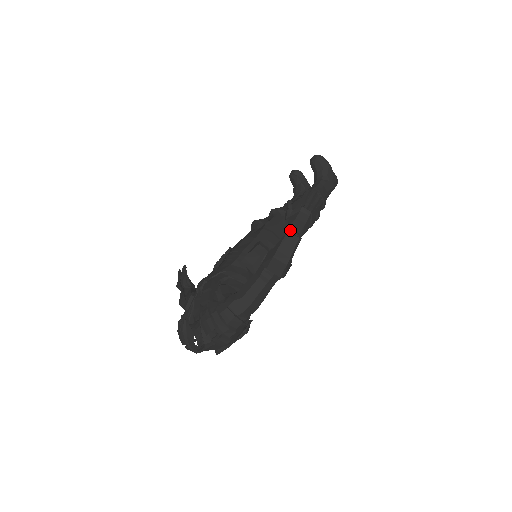
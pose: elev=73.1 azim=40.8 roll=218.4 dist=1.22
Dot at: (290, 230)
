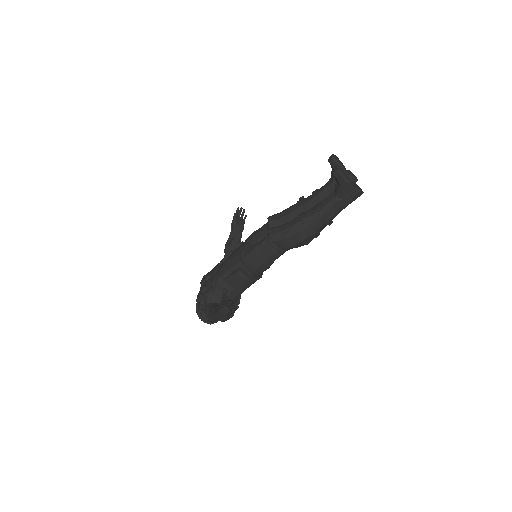
Dot at: occluded
